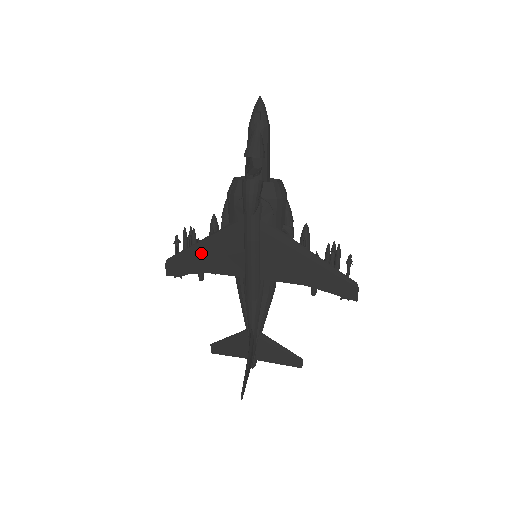
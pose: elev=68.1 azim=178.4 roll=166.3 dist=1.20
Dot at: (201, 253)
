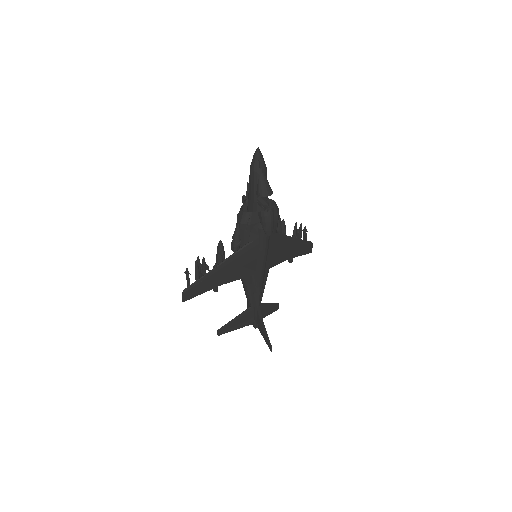
Dot at: (219, 273)
